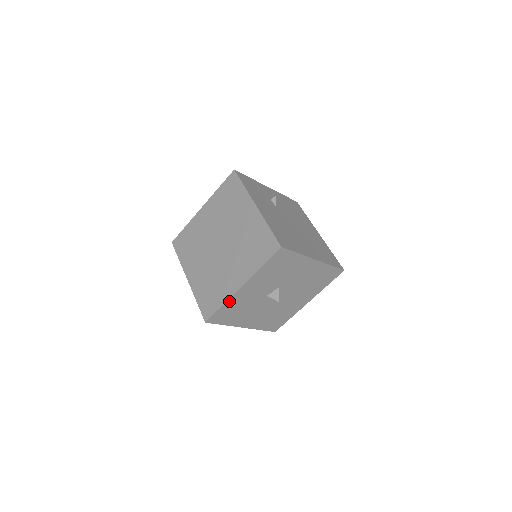
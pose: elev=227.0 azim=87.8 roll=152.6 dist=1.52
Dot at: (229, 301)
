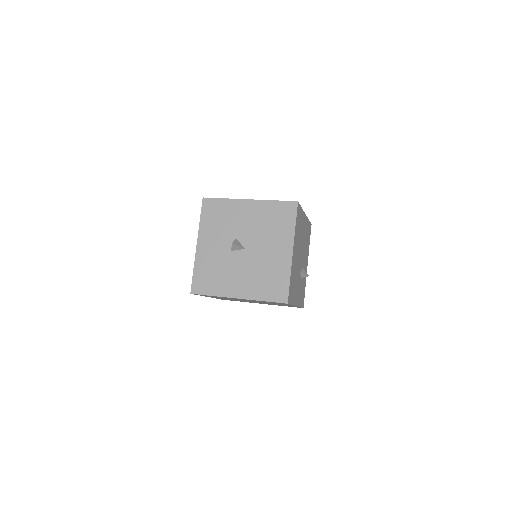
Dot at: (197, 264)
